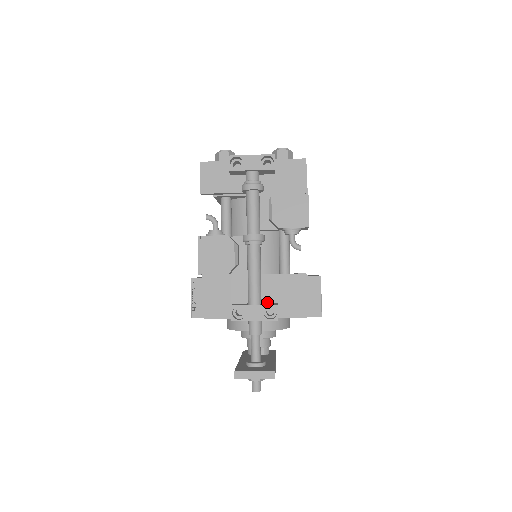
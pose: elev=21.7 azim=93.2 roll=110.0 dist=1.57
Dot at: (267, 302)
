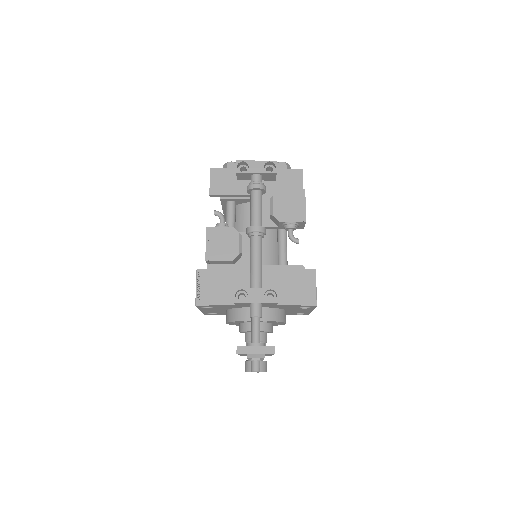
Dot at: occluded
